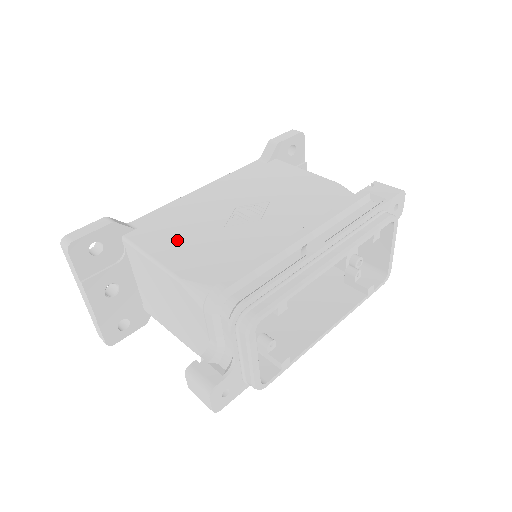
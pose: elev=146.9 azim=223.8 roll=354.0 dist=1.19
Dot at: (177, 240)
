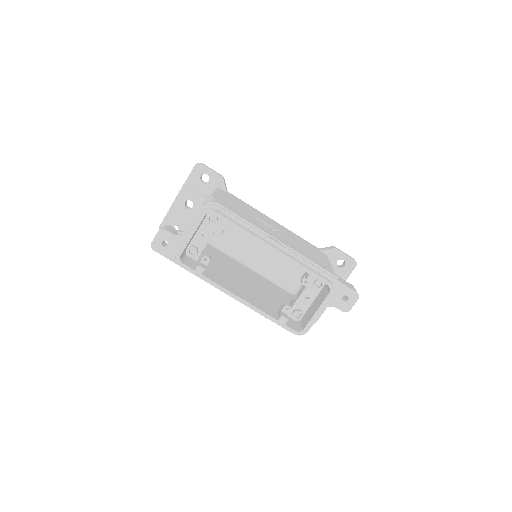
Dot at: (233, 201)
